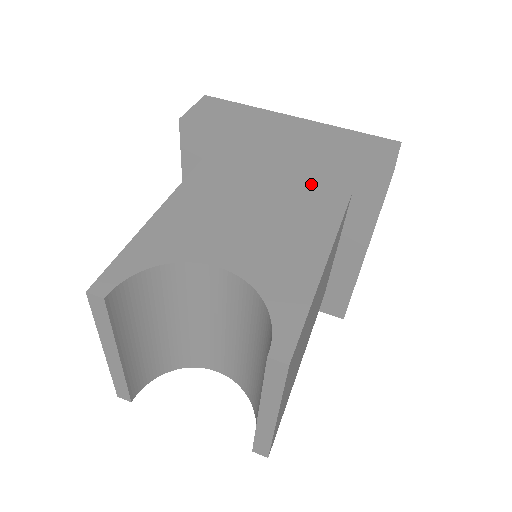
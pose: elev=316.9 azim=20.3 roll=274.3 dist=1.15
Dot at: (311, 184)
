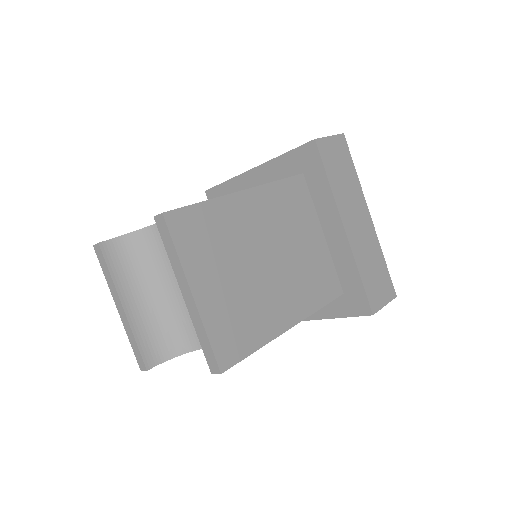
Dot at: occluded
